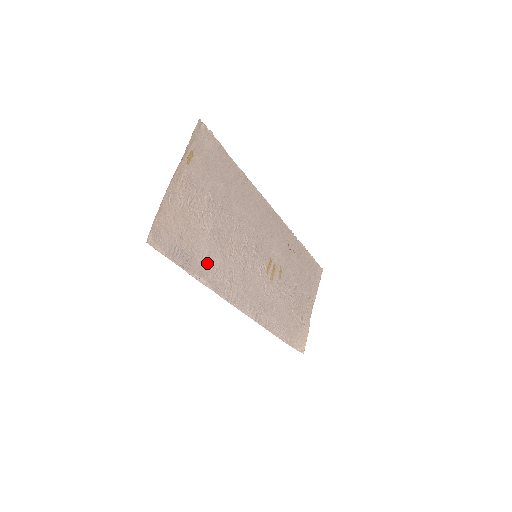
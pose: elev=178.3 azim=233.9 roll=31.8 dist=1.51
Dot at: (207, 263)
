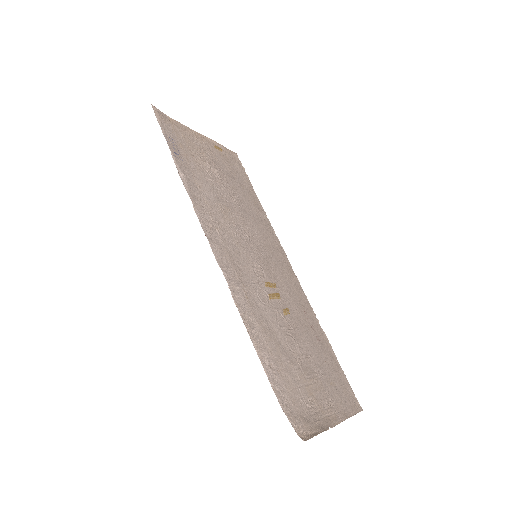
Dot at: (196, 183)
